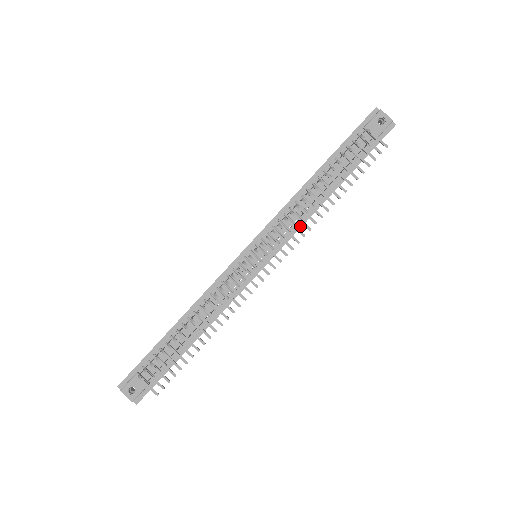
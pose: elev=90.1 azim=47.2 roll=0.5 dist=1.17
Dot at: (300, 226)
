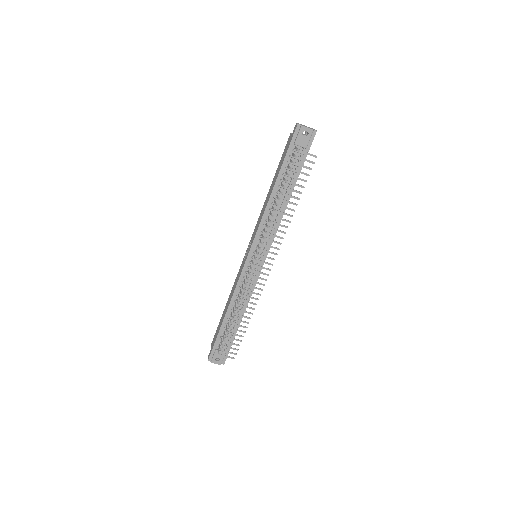
Dot at: (277, 228)
